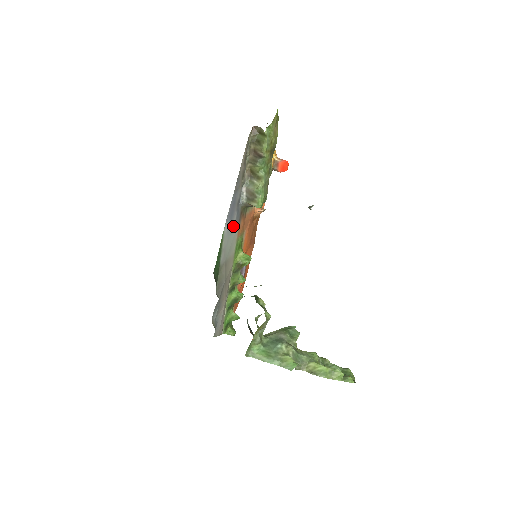
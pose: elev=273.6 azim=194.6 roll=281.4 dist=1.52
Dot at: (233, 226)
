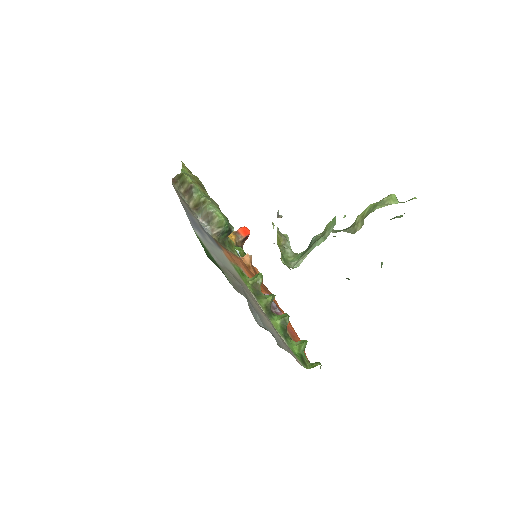
Dot at: (211, 243)
